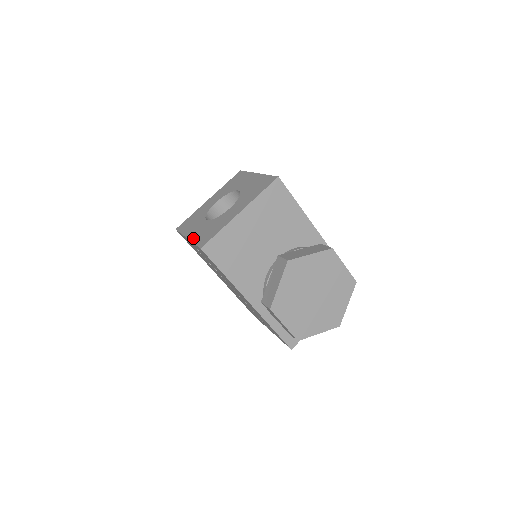
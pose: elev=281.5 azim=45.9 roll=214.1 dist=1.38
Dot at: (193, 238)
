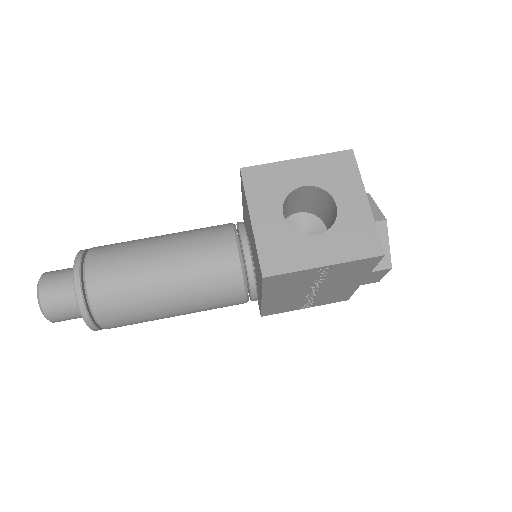
Dot at: (342, 258)
